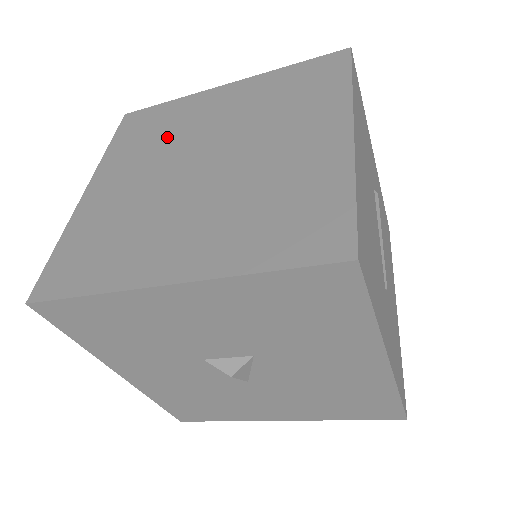
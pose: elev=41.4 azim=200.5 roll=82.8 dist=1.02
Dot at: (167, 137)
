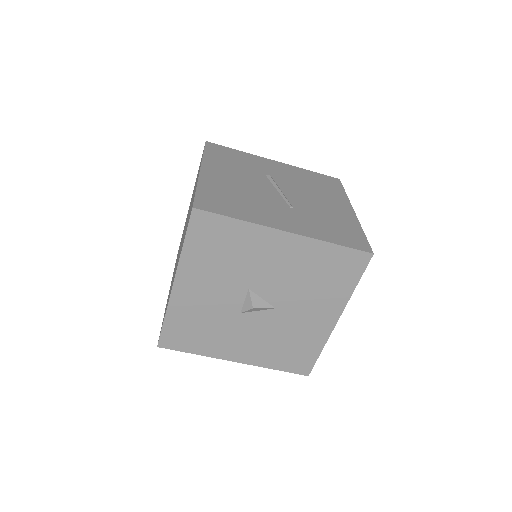
Dot at: occluded
